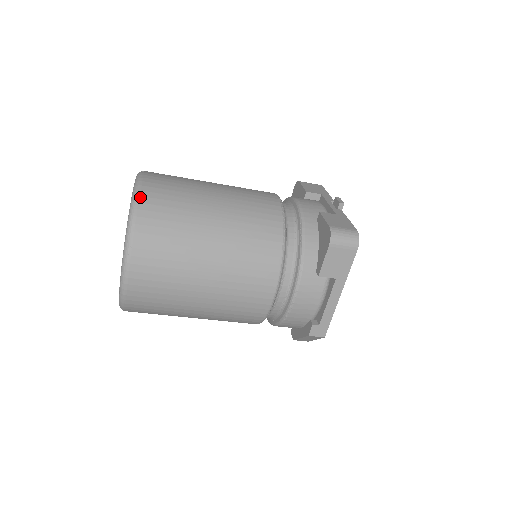
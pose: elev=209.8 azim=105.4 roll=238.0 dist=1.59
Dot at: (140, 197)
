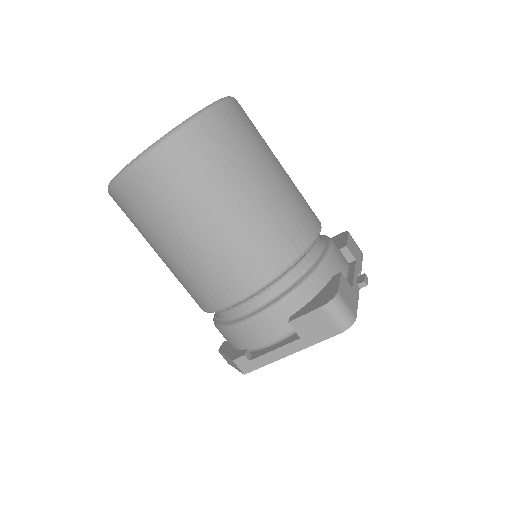
Dot at: (211, 114)
